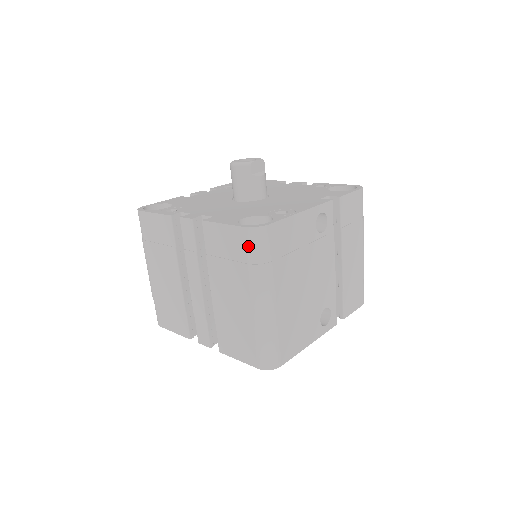
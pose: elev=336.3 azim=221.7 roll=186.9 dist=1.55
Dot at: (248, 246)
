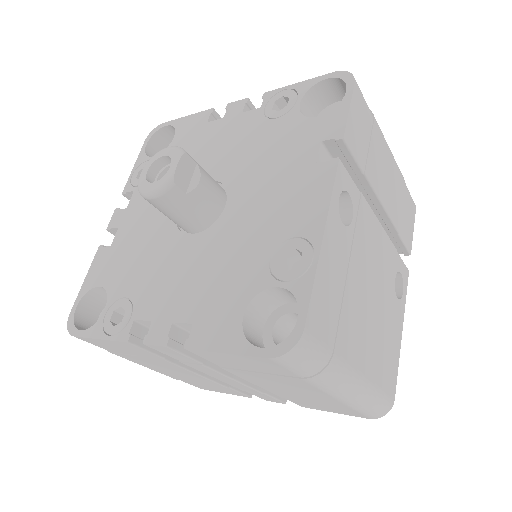
Dot at: (290, 368)
